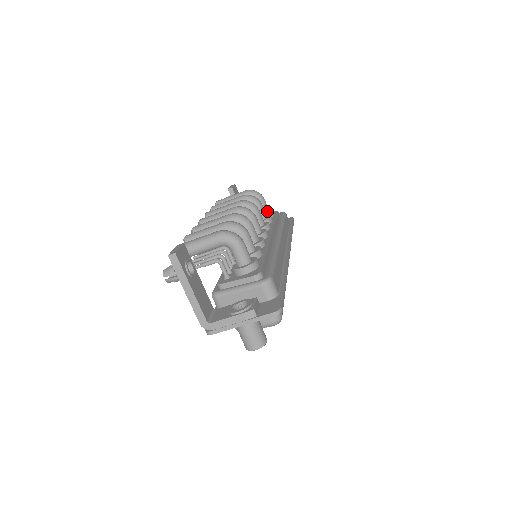
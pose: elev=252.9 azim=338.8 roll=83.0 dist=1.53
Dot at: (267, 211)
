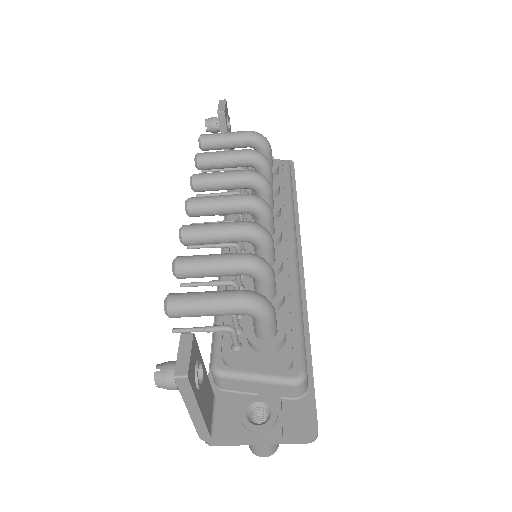
Dot at: occluded
